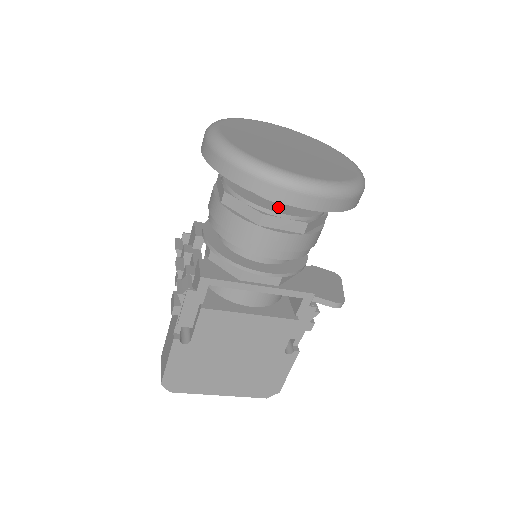
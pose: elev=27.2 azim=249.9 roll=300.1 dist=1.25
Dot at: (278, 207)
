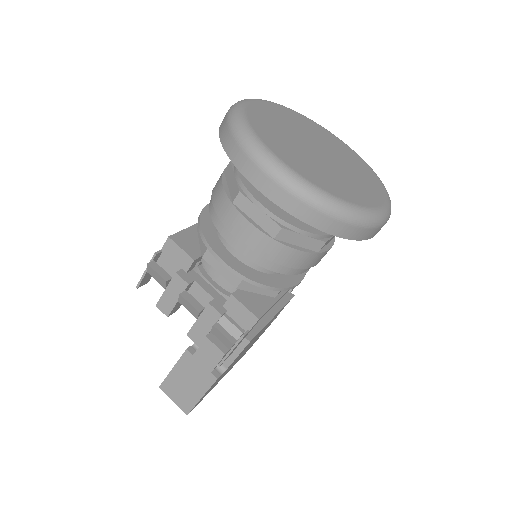
Dot at: occluded
